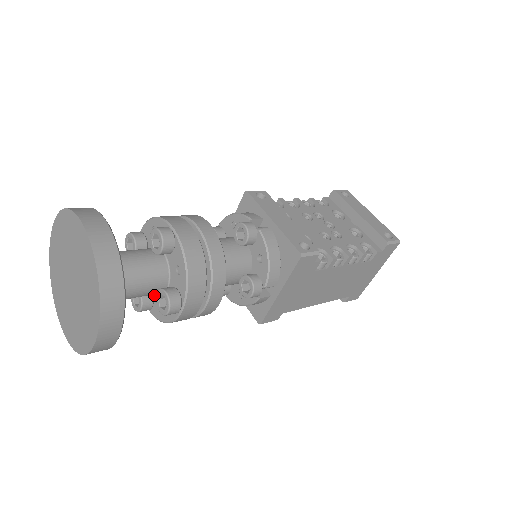
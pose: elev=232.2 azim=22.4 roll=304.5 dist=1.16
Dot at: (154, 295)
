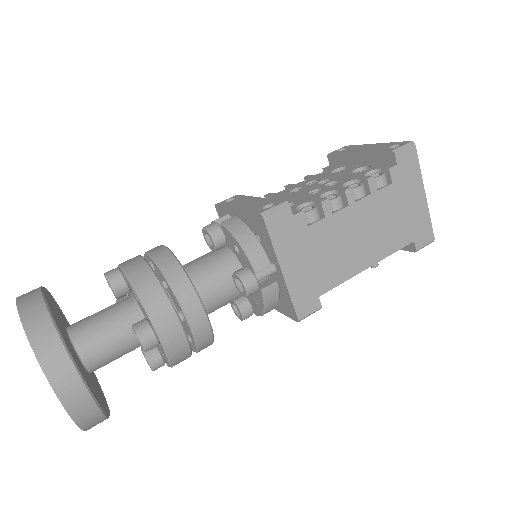
Dot at: occluded
